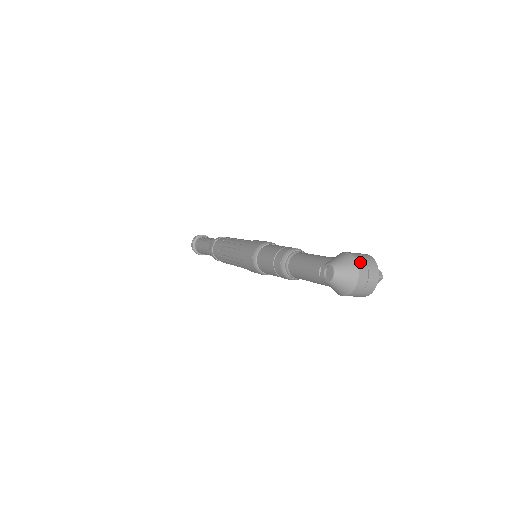
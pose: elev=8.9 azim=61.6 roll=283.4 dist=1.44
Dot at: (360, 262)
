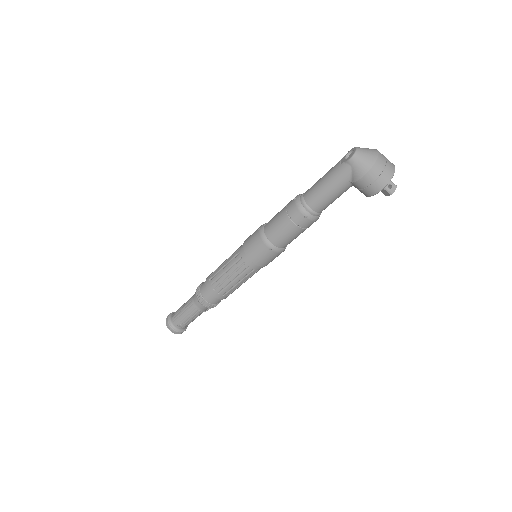
Dot at: occluded
